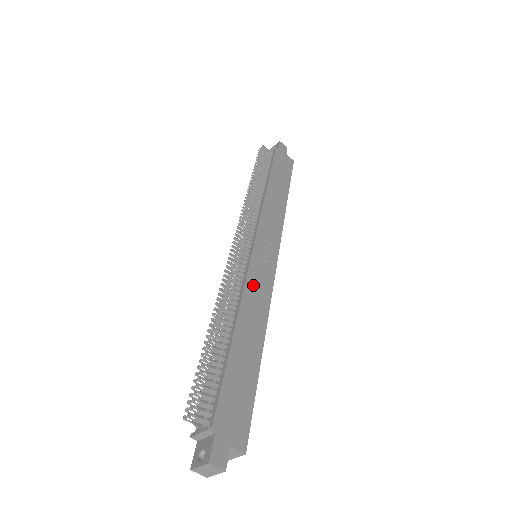
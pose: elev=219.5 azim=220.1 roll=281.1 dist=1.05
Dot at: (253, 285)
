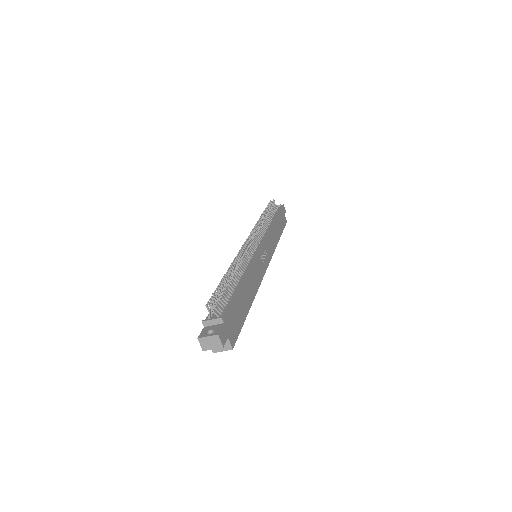
Dot at: (255, 267)
